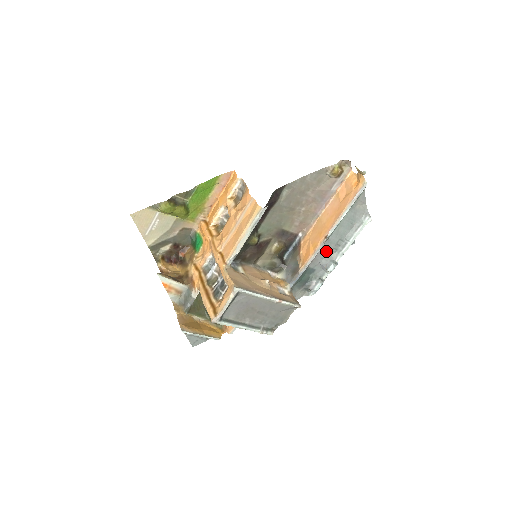
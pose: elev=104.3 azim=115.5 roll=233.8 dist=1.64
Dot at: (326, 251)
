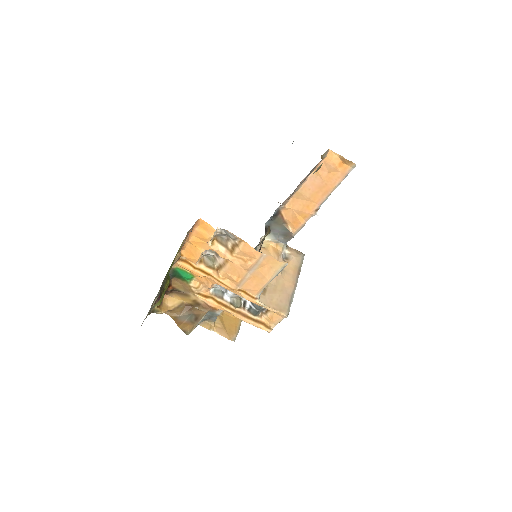
Dot at: occluded
